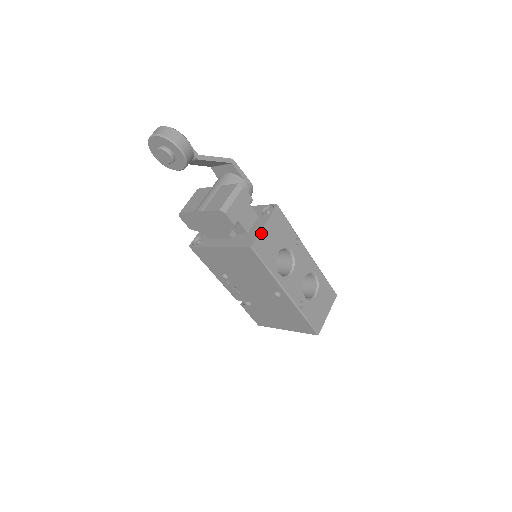
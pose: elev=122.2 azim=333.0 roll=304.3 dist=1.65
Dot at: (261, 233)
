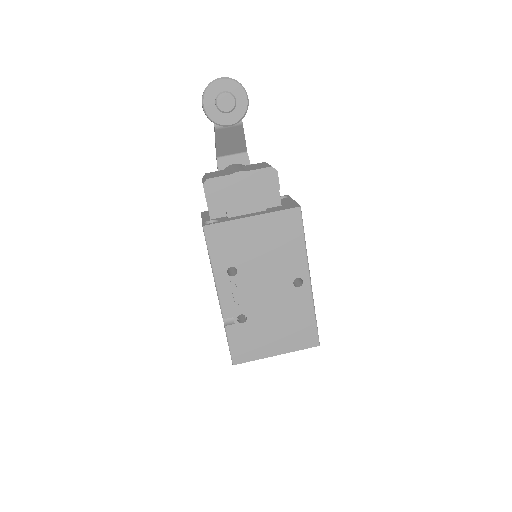
Dot at: occluded
